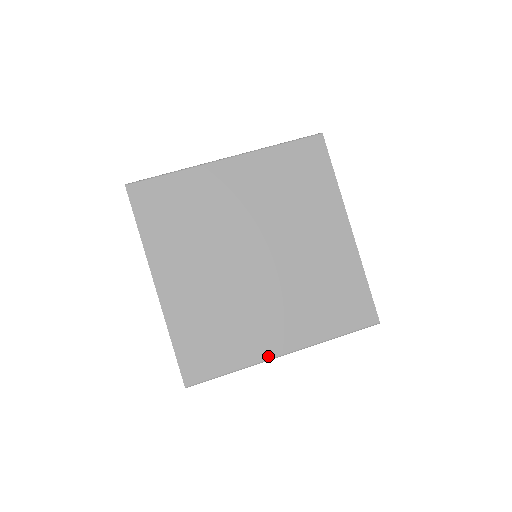
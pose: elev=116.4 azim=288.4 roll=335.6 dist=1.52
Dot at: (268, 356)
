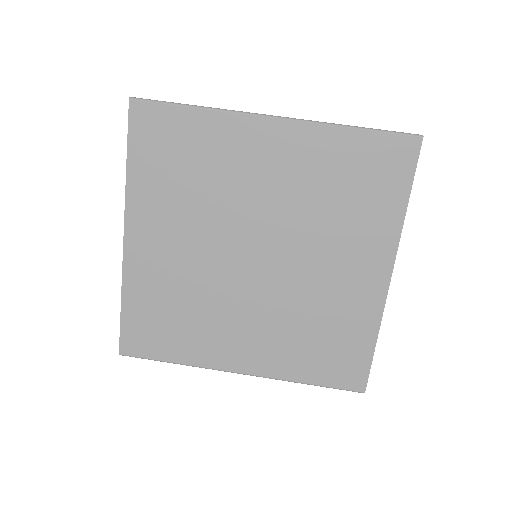
Dot at: (220, 366)
